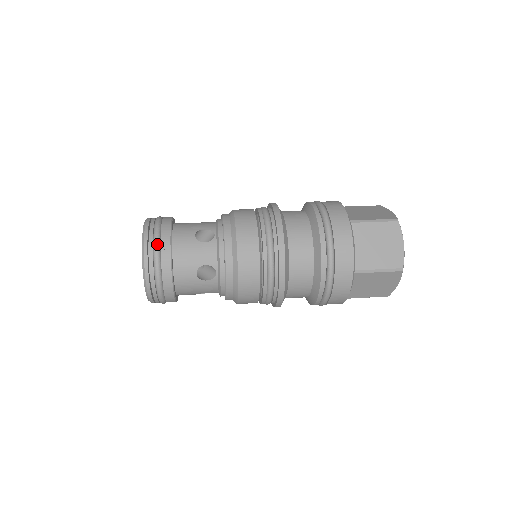
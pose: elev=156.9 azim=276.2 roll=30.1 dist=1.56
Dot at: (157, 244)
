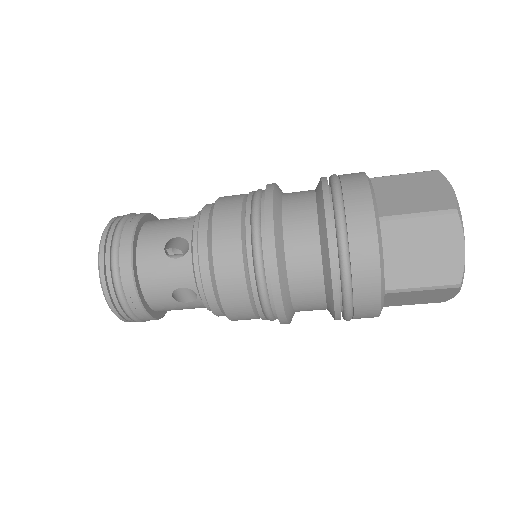
Dot at: occluded
